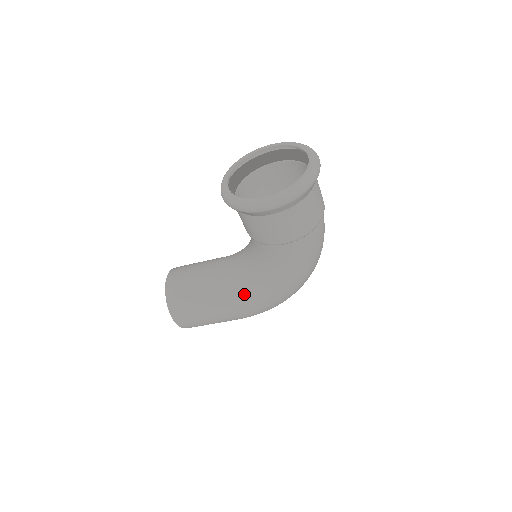
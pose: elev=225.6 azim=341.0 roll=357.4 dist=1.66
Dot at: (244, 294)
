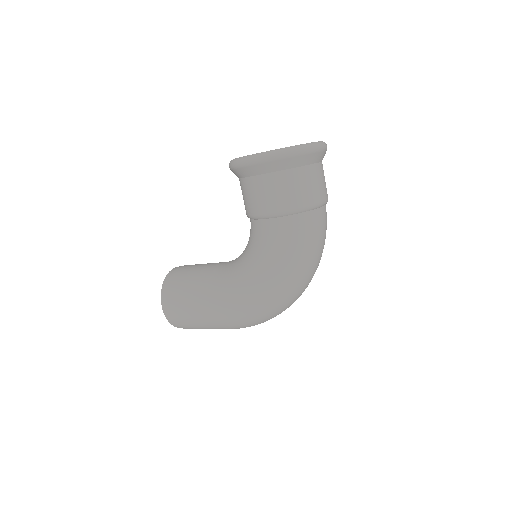
Dot at: (229, 285)
